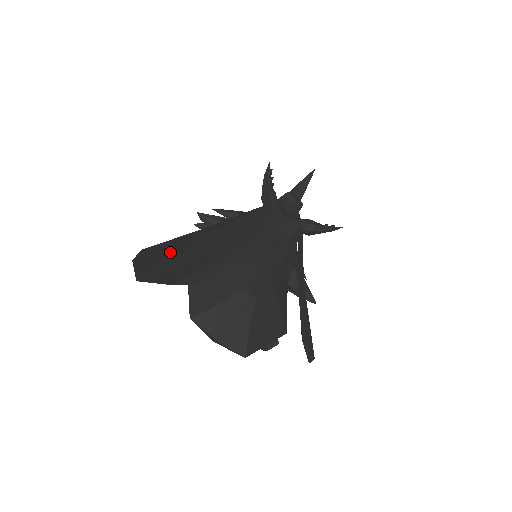
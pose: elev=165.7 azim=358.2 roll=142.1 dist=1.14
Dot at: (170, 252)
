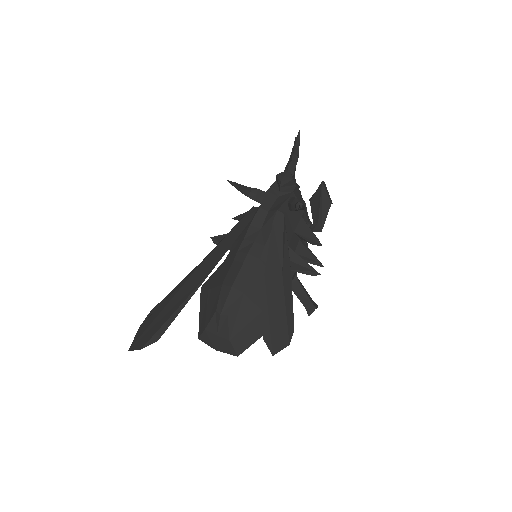
Dot at: (157, 312)
